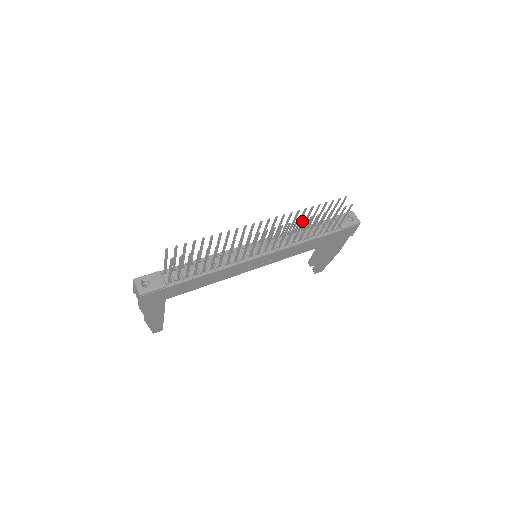
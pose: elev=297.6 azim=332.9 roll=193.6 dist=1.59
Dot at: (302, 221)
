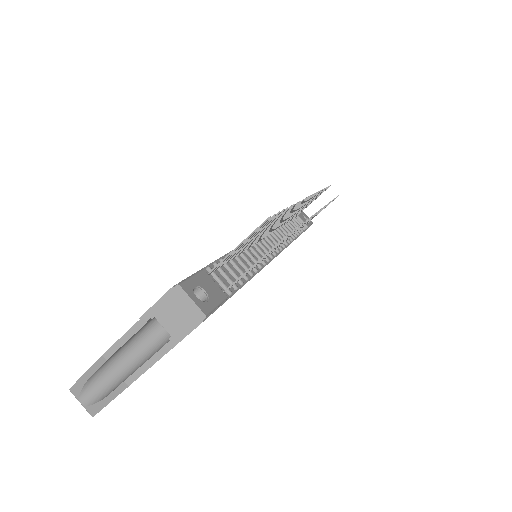
Dot at: occluded
